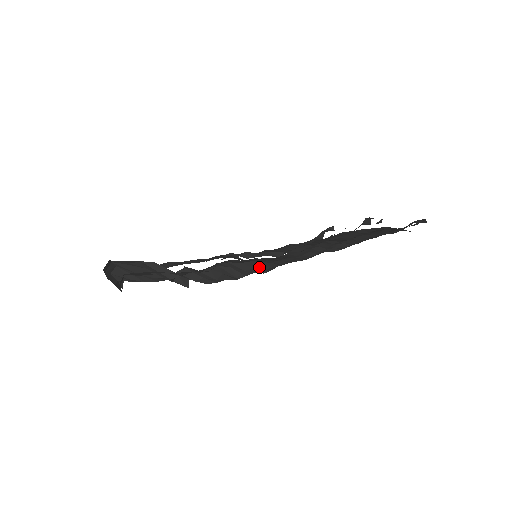
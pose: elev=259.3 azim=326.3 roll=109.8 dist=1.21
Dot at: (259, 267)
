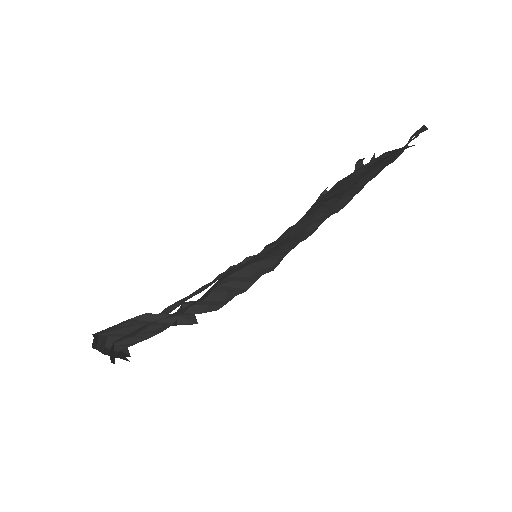
Dot at: (264, 266)
